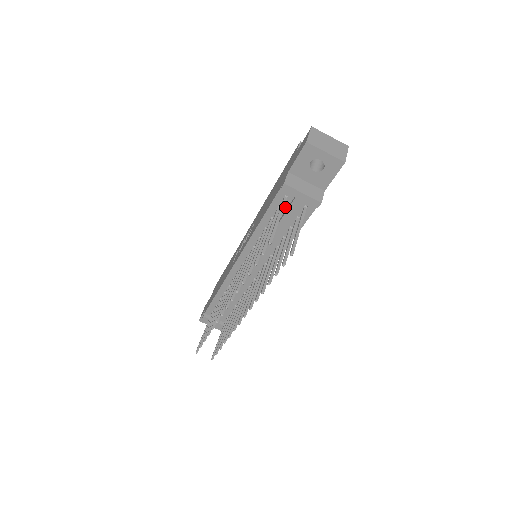
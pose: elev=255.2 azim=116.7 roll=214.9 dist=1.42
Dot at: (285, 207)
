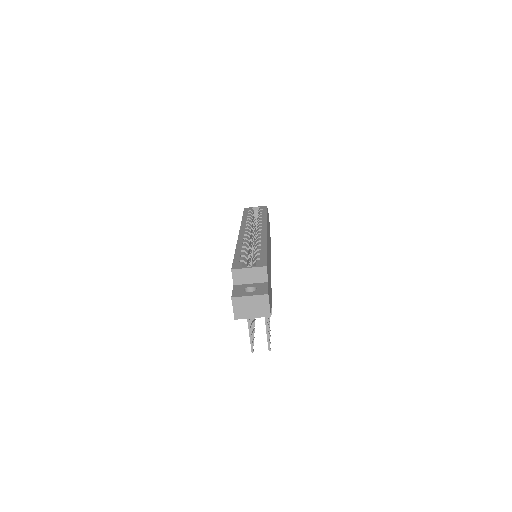
Dot at: occluded
